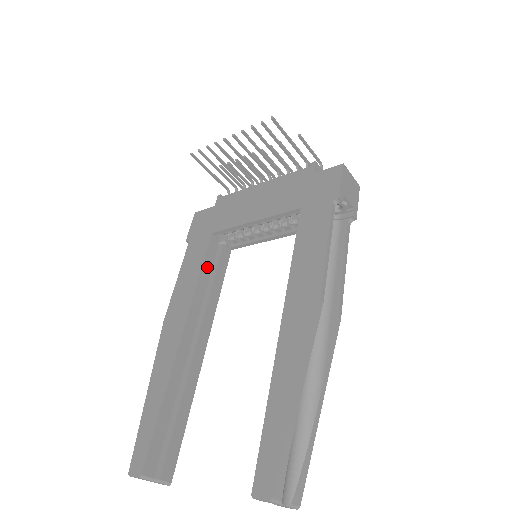
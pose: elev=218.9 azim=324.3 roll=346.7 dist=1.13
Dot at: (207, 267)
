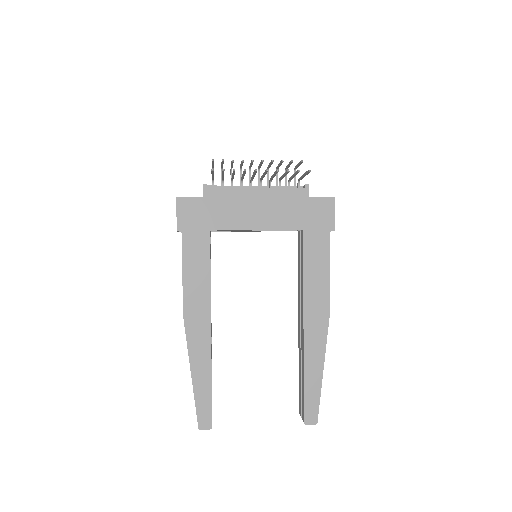
Dot at: (210, 262)
